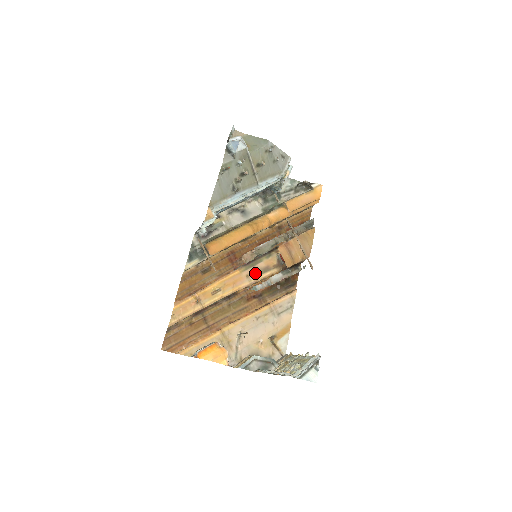
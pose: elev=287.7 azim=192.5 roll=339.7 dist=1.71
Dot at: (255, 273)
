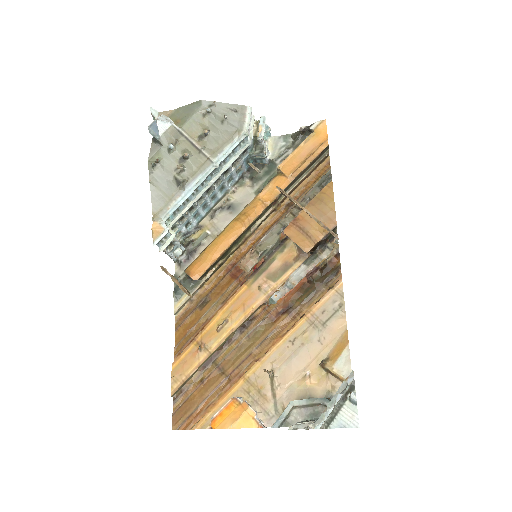
Dot at: (270, 279)
